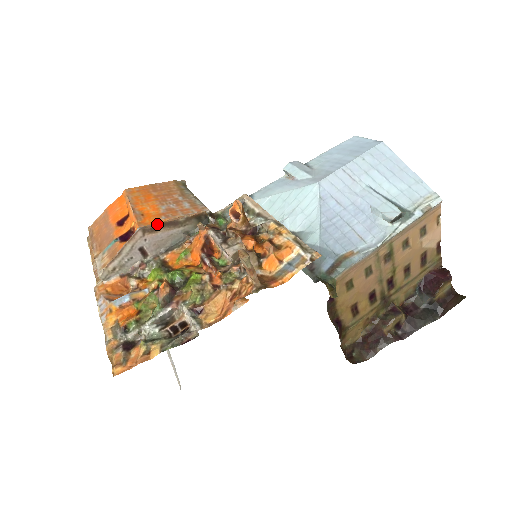
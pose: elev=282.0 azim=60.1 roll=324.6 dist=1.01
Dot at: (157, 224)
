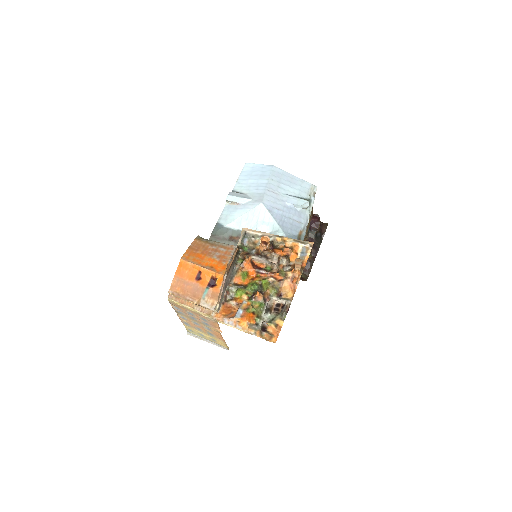
Dot at: (229, 268)
